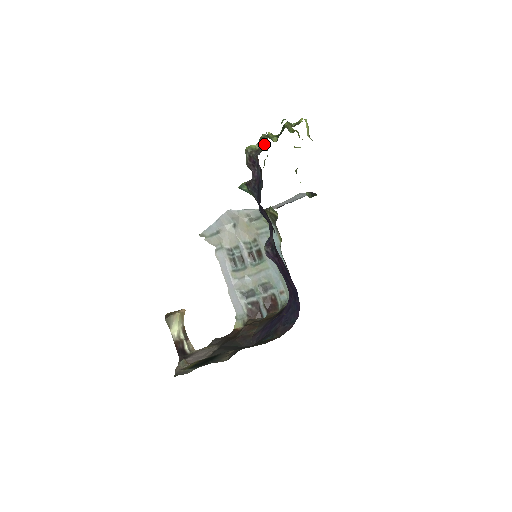
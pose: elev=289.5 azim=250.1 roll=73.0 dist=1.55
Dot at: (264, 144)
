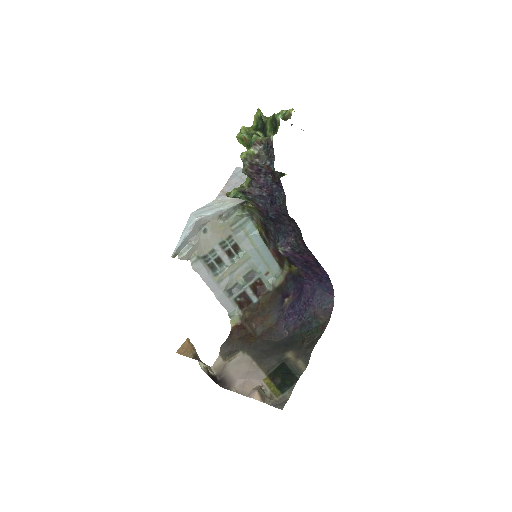
Dot at: (240, 140)
